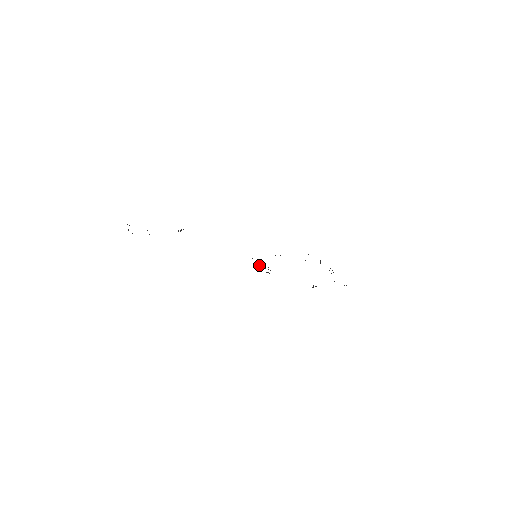
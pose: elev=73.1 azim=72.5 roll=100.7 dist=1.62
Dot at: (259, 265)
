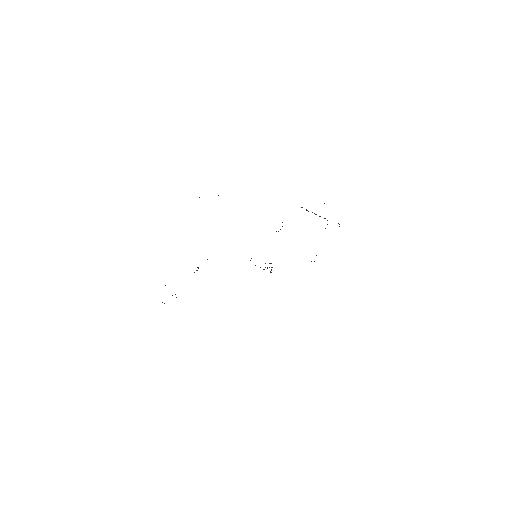
Dot at: occluded
